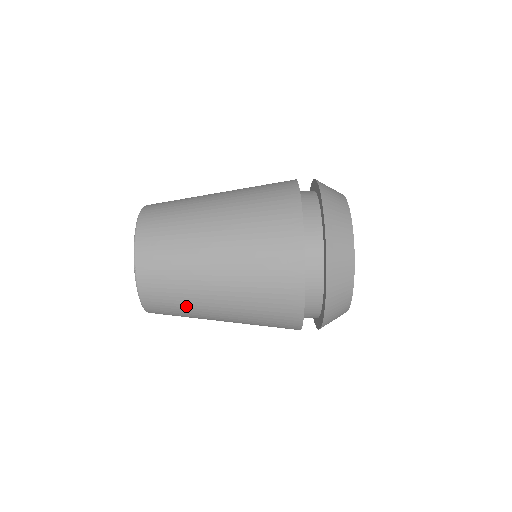
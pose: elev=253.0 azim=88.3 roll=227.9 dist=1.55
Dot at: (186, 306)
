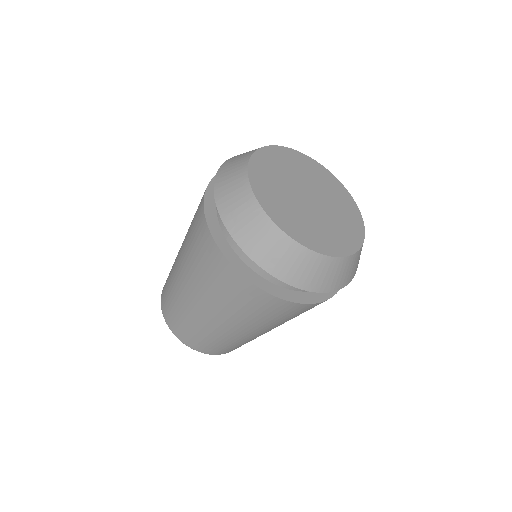
Dot at: (243, 342)
